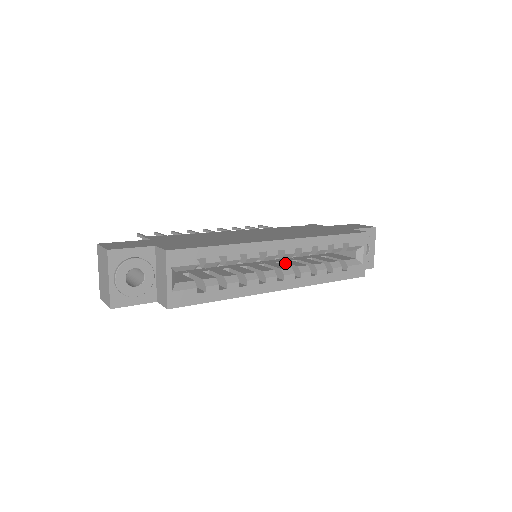
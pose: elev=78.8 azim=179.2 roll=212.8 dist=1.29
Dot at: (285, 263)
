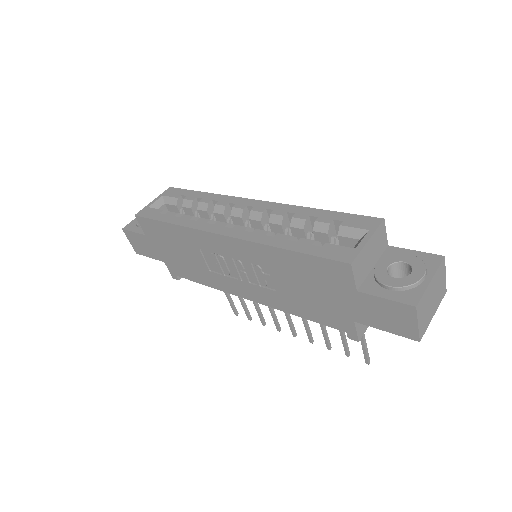
Dot at: occluded
